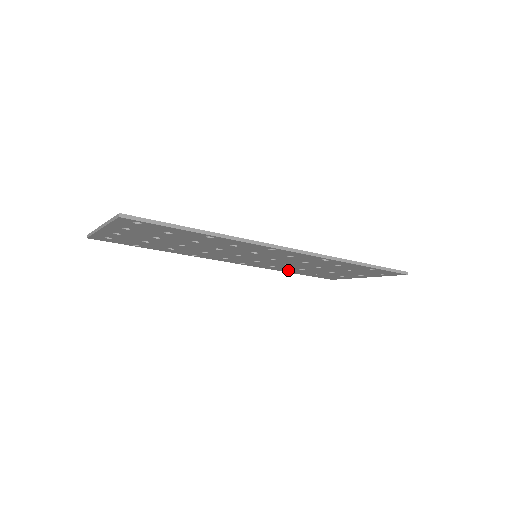
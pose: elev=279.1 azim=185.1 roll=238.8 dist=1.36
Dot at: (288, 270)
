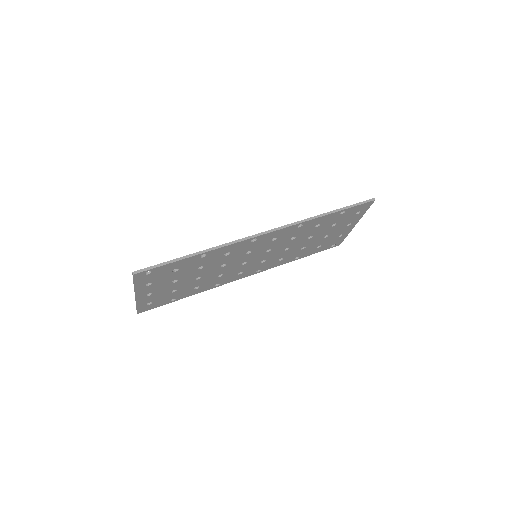
Dot at: (296, 256)
